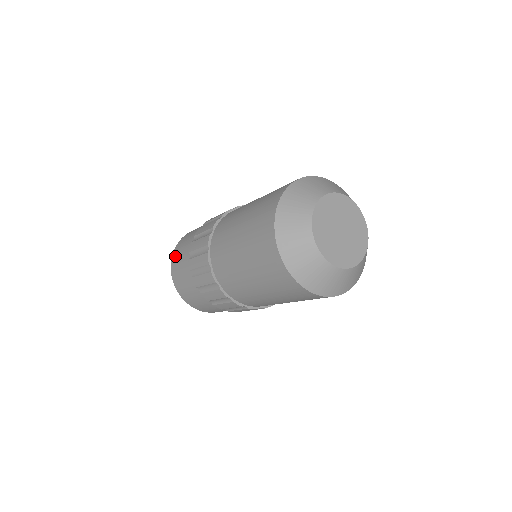
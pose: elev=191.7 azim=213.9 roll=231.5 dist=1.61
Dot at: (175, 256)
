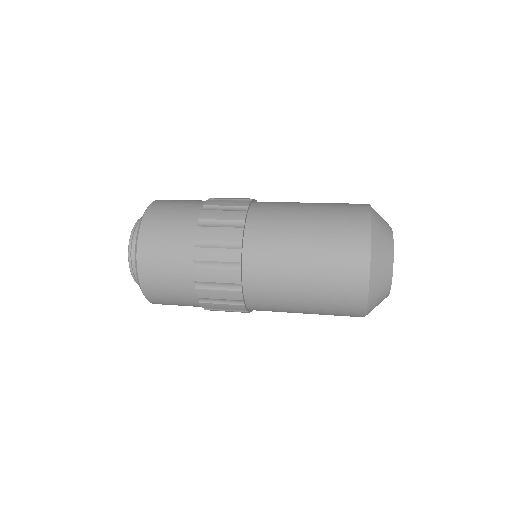
Dot at: (148, 253)
